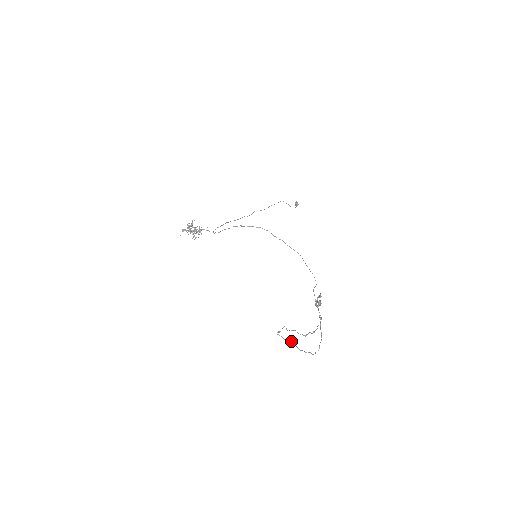
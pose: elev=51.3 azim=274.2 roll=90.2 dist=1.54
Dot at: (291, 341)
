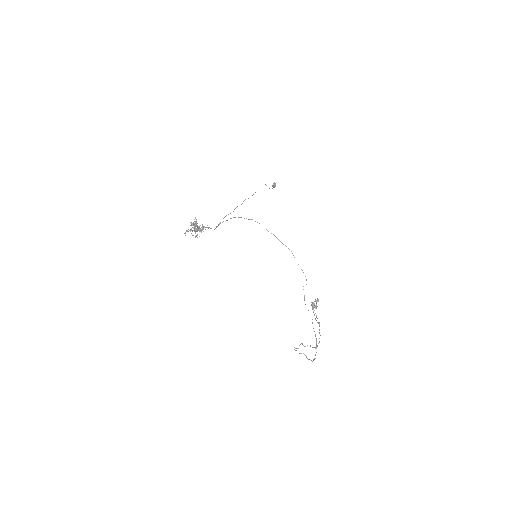
Dot at: (304, 354)
